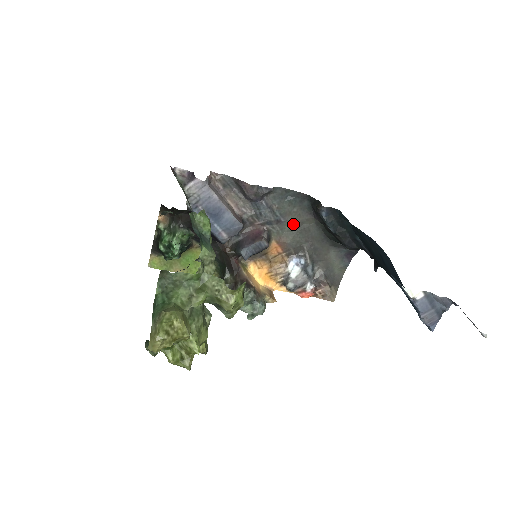
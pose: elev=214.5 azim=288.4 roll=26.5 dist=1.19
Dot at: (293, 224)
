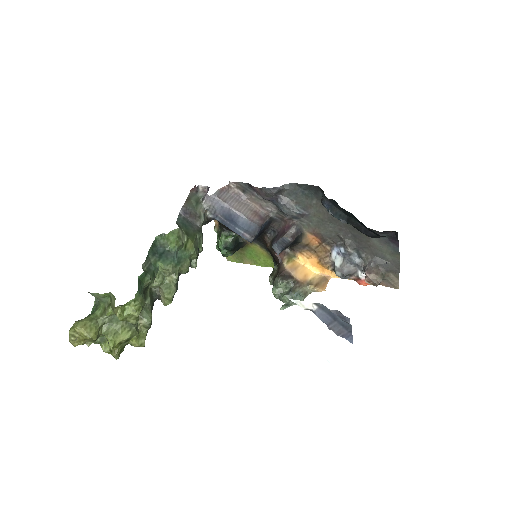
Dot at: (319, 215)
